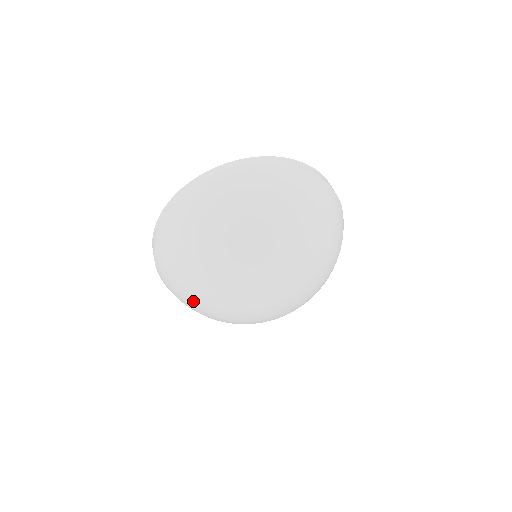
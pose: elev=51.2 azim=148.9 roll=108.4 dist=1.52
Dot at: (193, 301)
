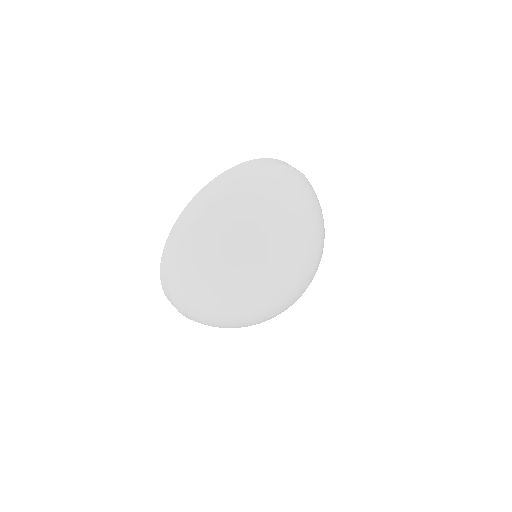
Dot at: (223, 282)
